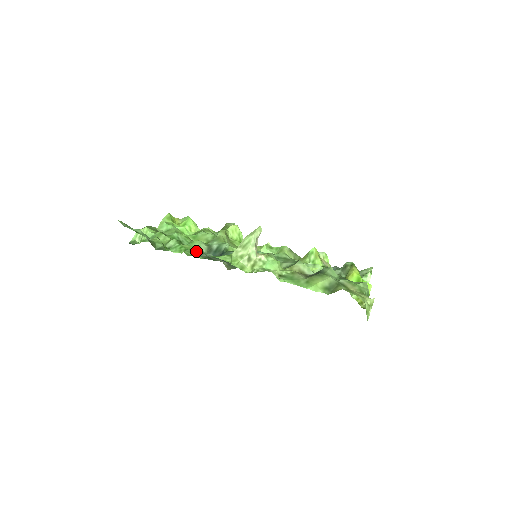
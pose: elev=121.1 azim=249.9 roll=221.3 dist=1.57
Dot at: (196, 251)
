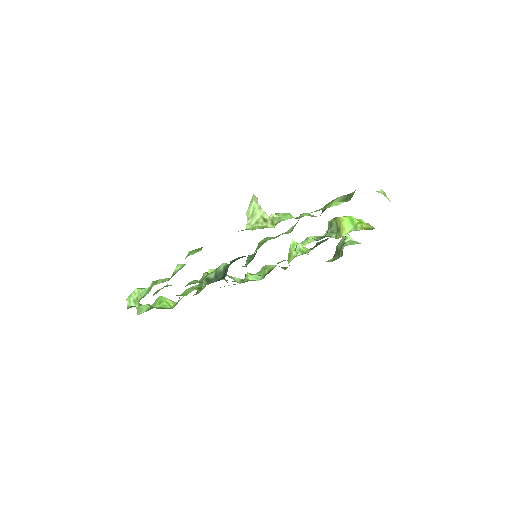
Dot at: occluded
